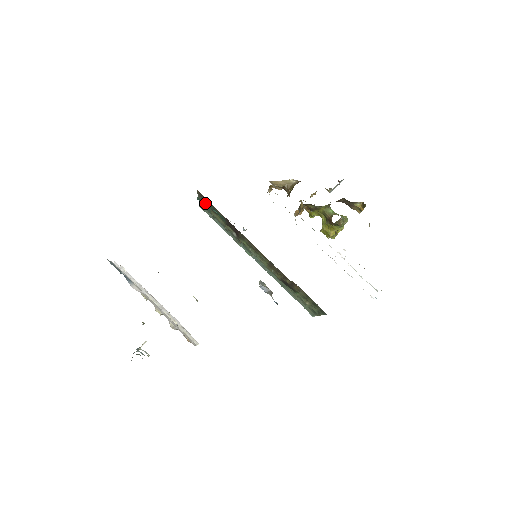
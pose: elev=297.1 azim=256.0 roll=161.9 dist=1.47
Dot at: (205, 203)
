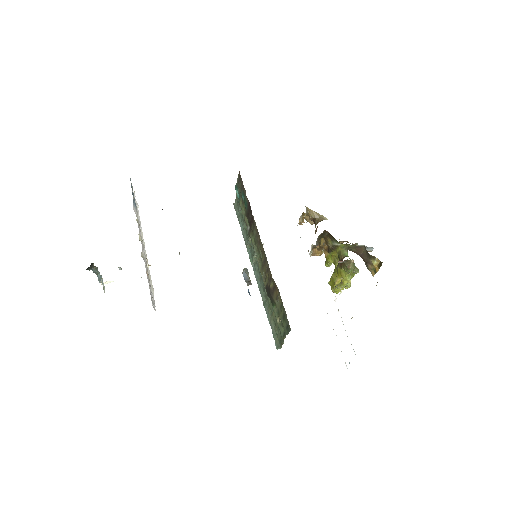
Dot at: (239, 189)
